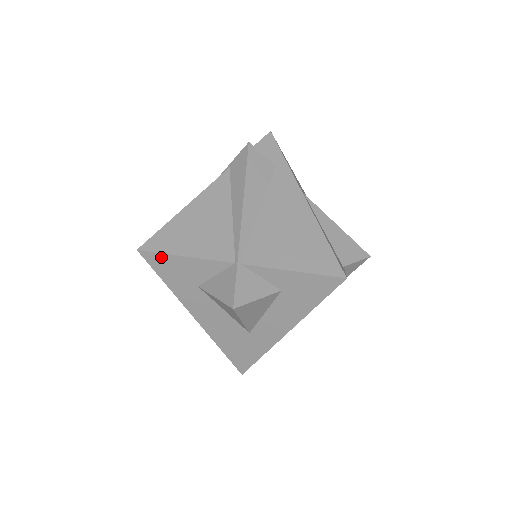
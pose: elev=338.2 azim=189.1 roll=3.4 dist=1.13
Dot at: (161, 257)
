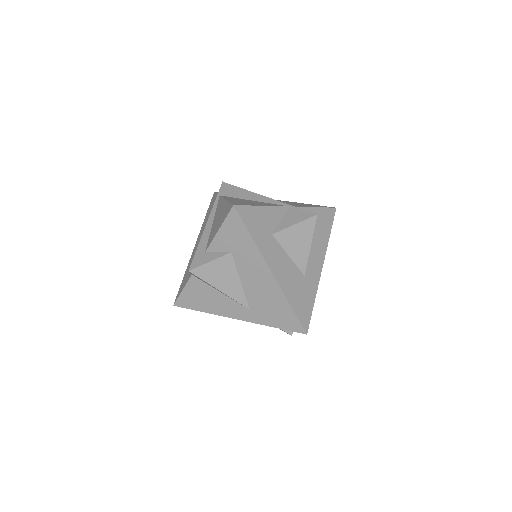
Dot at: (249, 209)
